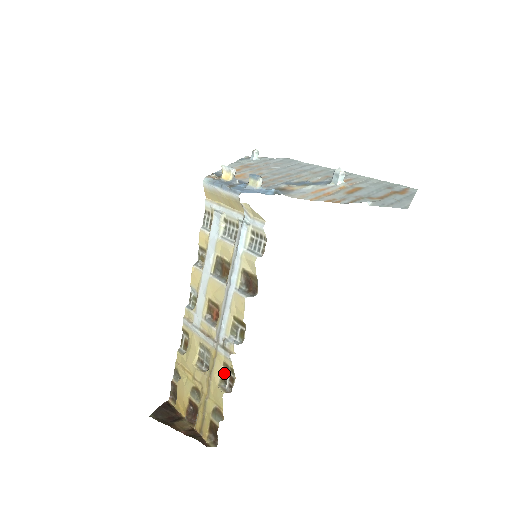
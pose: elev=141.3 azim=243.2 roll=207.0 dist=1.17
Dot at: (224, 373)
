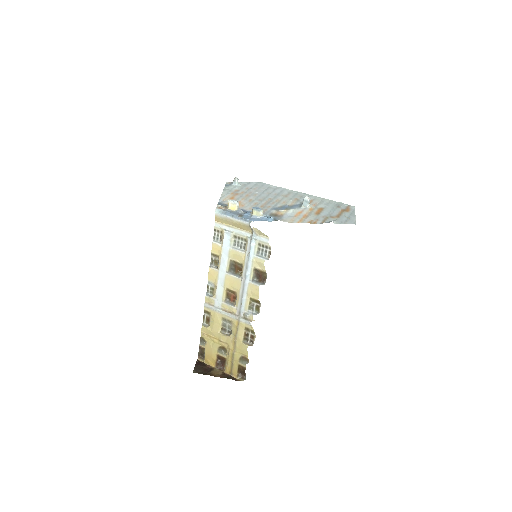
Dot at: (246, 334)
